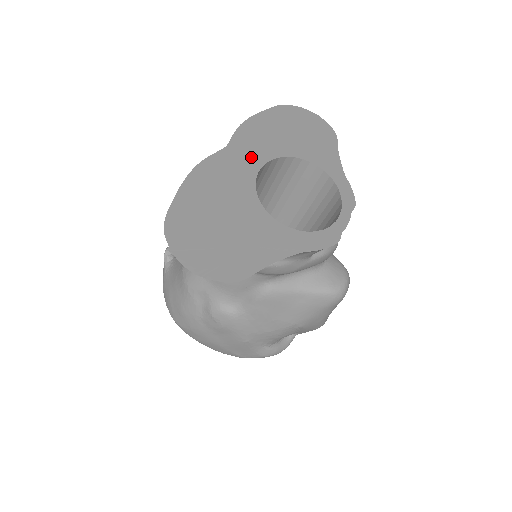
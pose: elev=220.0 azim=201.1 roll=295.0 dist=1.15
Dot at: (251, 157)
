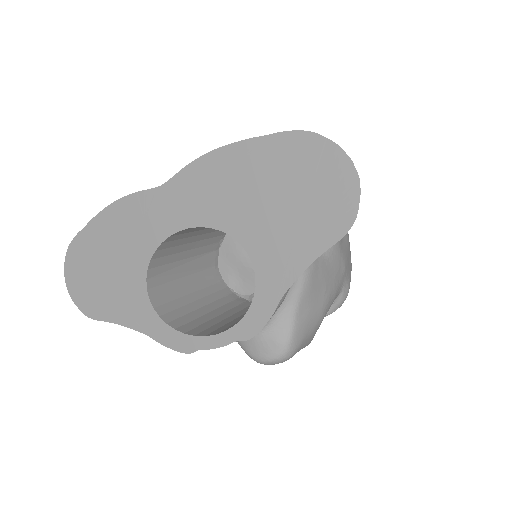
Dot at: (177, 212)
